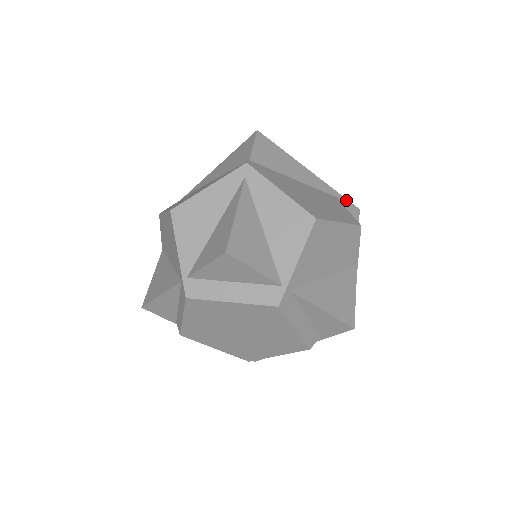
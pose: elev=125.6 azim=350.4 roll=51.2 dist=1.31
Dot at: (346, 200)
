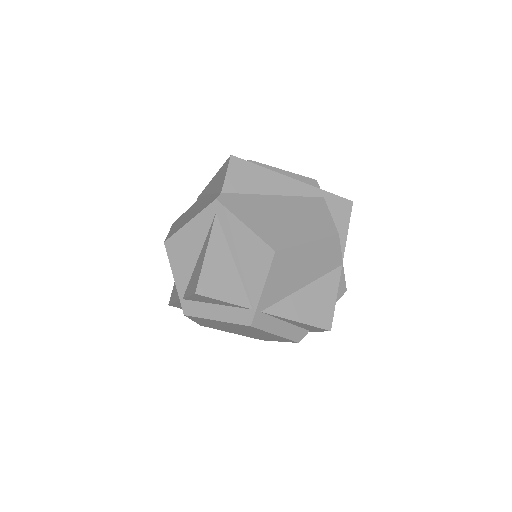
Dot at: (336, 196)
